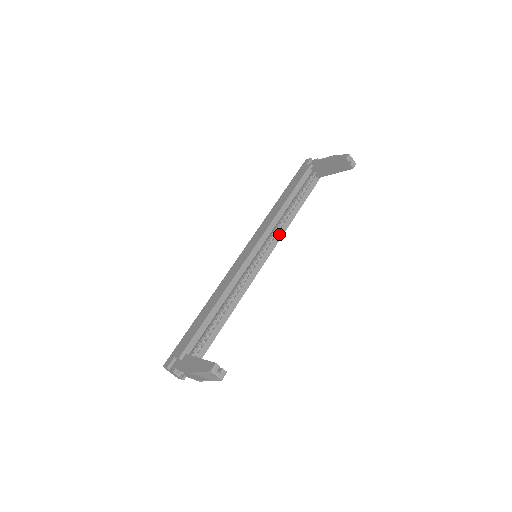
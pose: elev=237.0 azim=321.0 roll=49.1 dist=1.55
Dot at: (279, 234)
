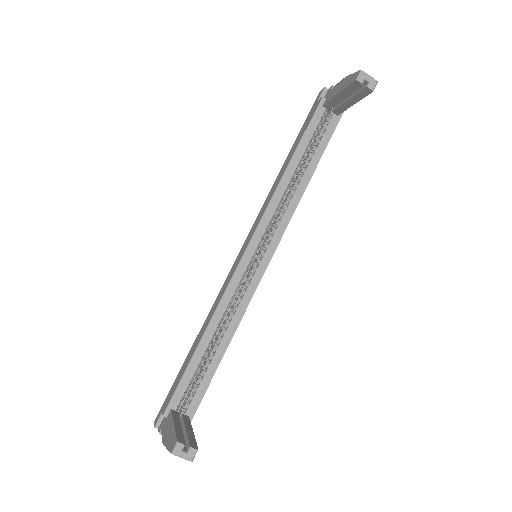
Dot at: (285, 217)
